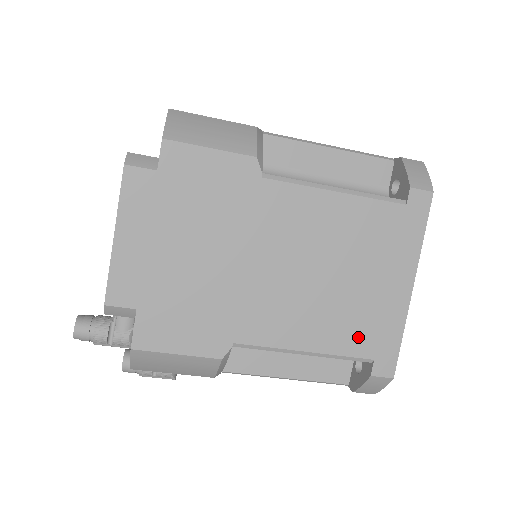
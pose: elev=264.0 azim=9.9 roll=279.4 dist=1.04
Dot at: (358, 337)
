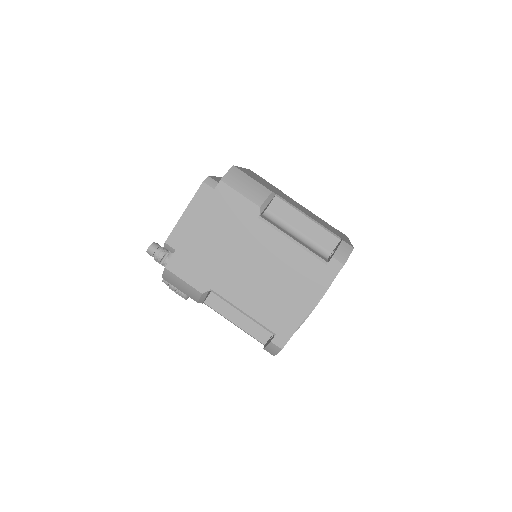
Dot at: (273, 318)
